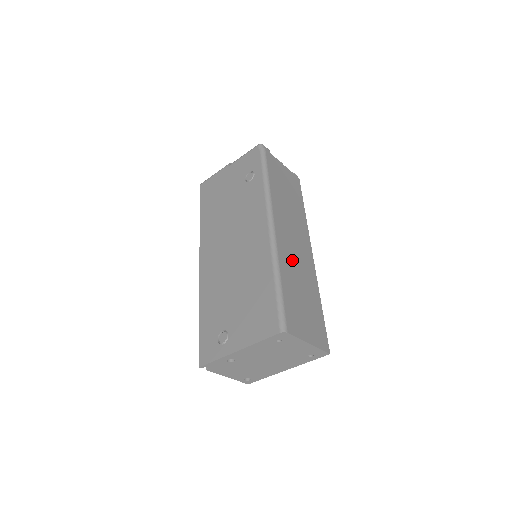
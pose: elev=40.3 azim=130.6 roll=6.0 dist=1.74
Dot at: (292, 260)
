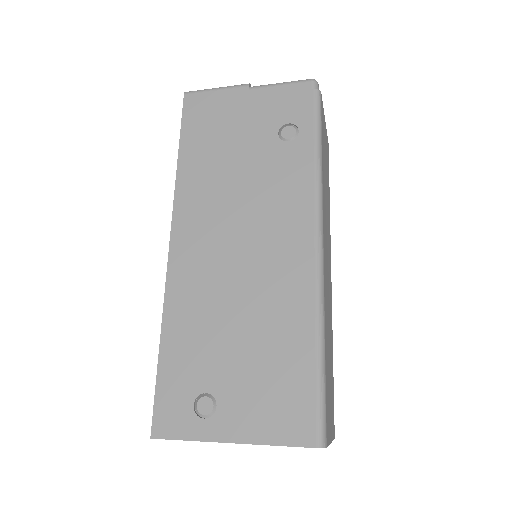
Dot at: (327, 301)
